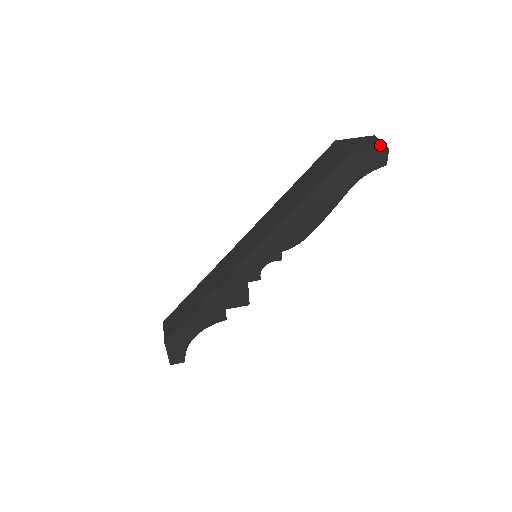
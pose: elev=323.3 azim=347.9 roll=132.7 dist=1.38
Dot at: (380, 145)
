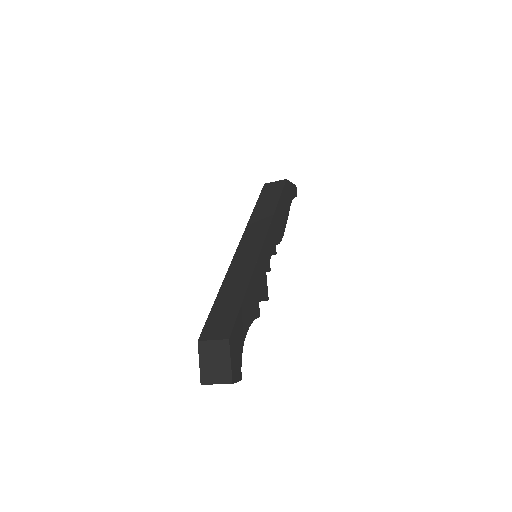
Dot at: occluded
